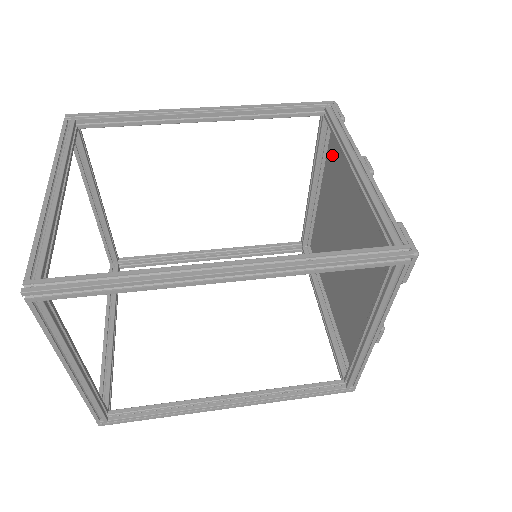
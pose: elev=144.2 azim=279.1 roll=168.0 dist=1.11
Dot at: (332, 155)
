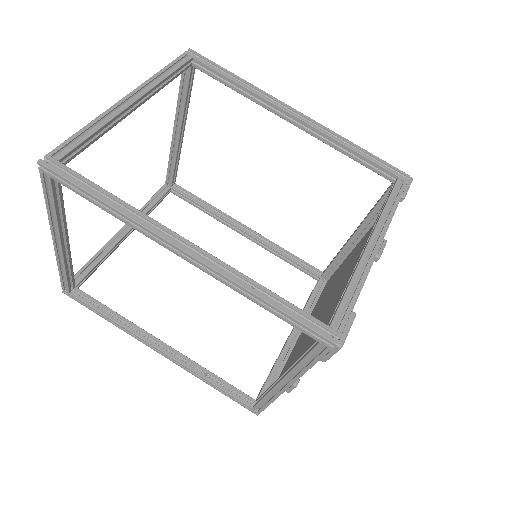
Dot at: occluded
